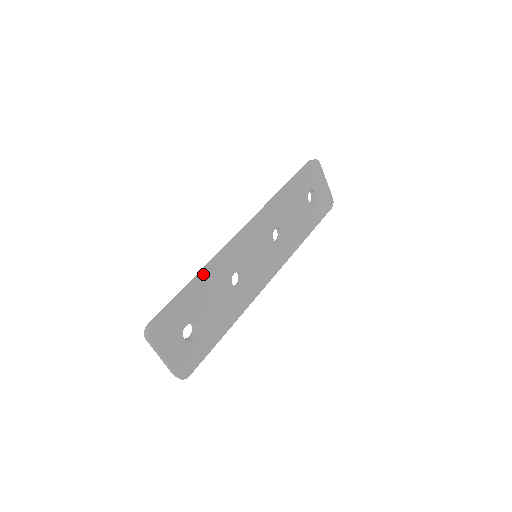
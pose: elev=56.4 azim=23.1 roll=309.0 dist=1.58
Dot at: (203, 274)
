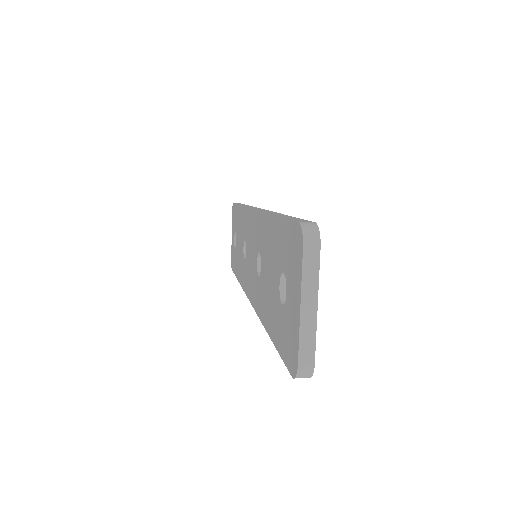
Dot at: occluded
